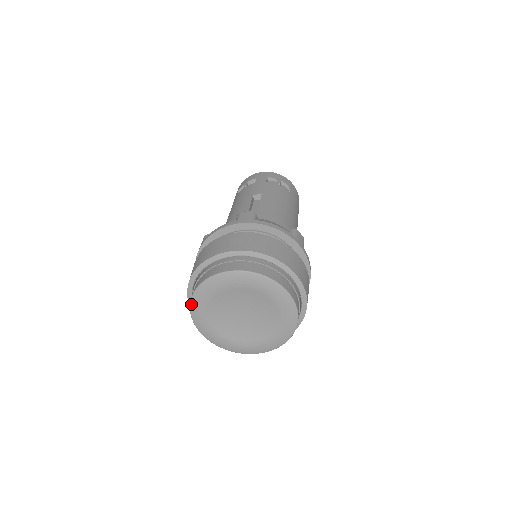
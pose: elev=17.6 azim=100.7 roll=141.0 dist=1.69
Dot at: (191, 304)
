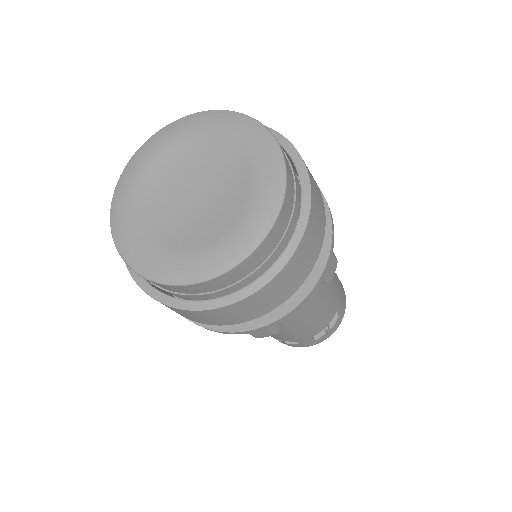
Dot at: (114, 195)
